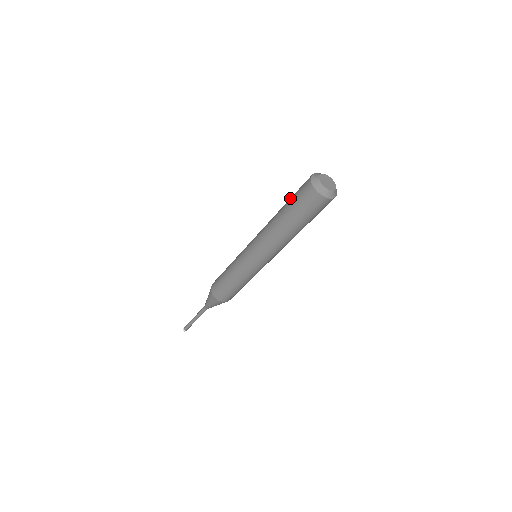
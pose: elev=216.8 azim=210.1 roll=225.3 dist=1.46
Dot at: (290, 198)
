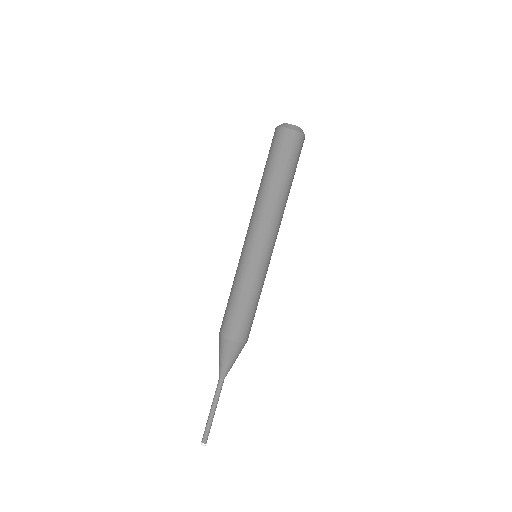
Dot at: occluded
